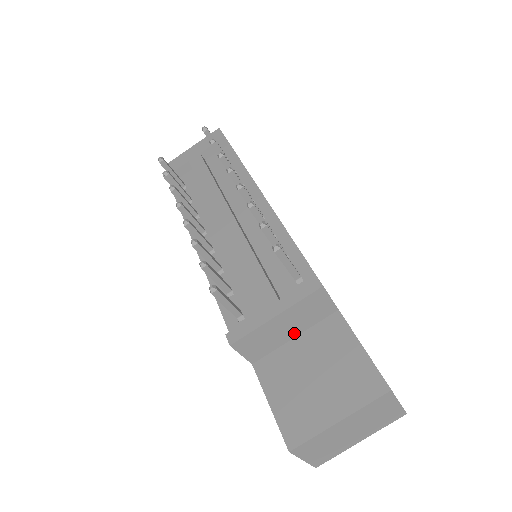
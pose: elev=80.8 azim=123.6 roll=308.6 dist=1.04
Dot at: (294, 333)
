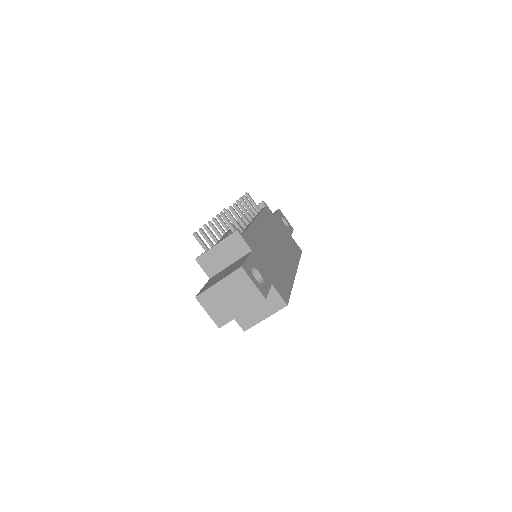
Dot at: (229, 262)
